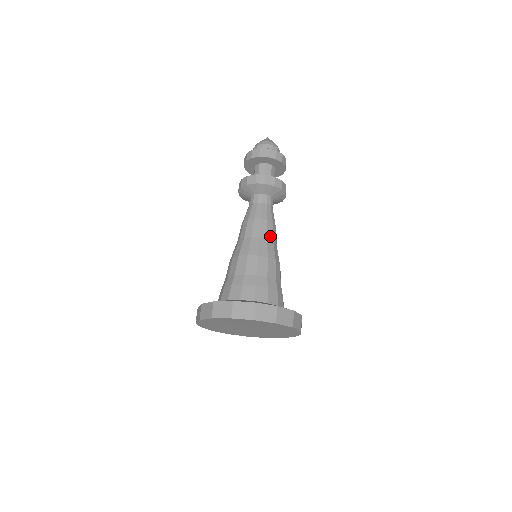
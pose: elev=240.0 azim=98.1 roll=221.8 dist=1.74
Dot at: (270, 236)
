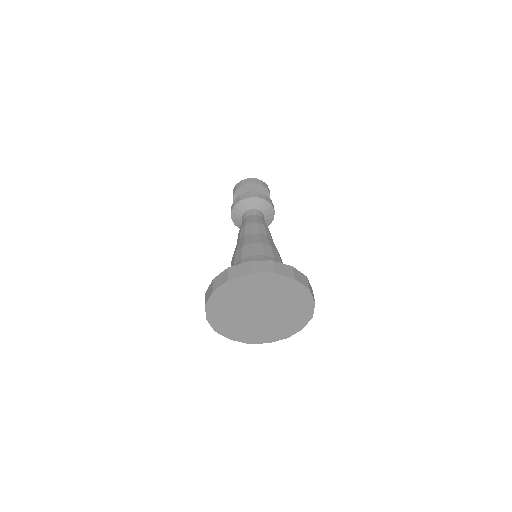
Dot at: (268, 235)
